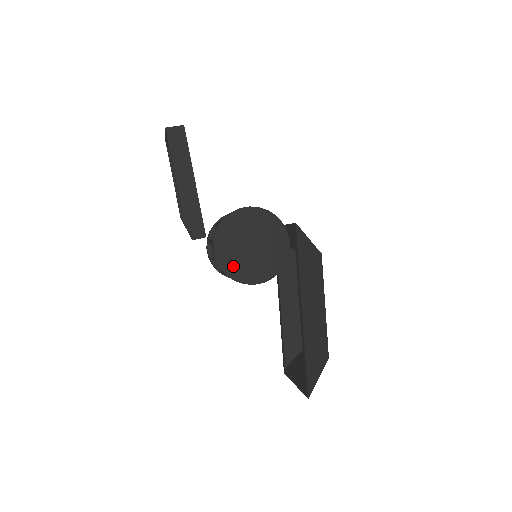
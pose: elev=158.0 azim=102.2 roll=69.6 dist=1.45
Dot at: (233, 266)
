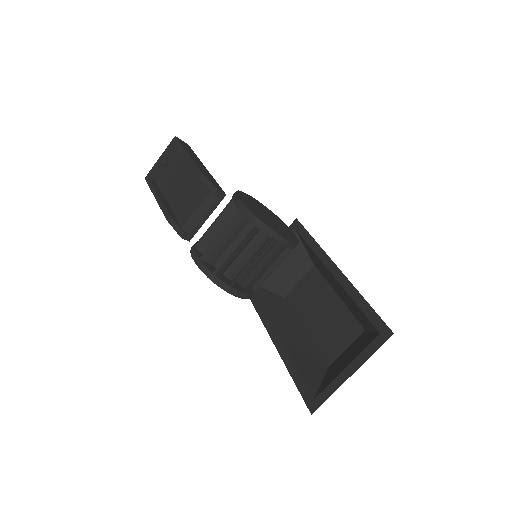
Dot at: (260, 217)
